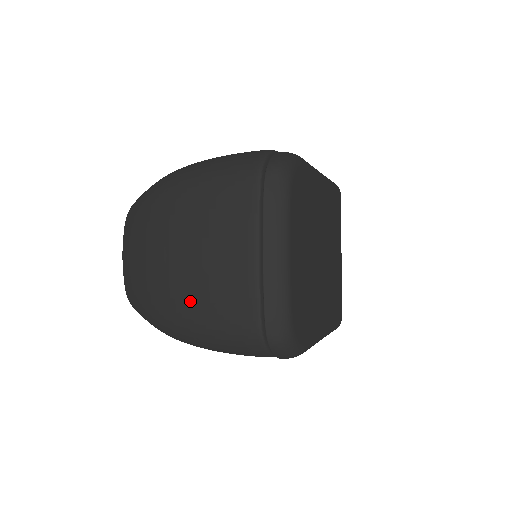
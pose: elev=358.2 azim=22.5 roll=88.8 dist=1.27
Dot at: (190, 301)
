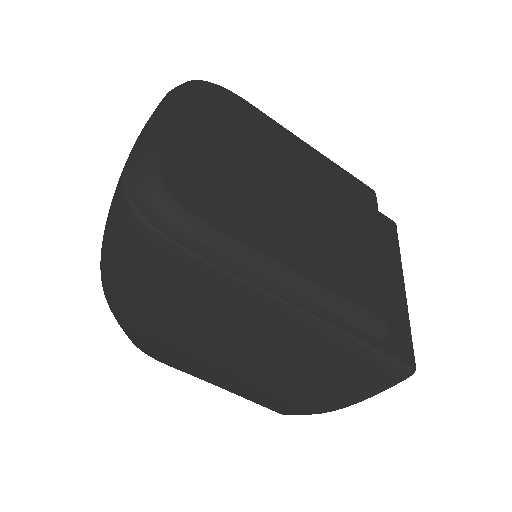
Dot at: occluded
